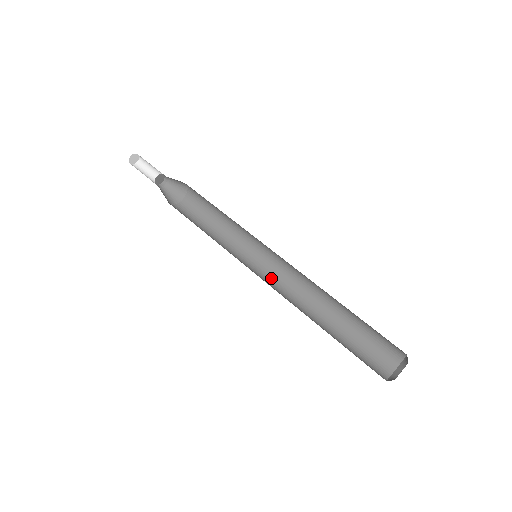
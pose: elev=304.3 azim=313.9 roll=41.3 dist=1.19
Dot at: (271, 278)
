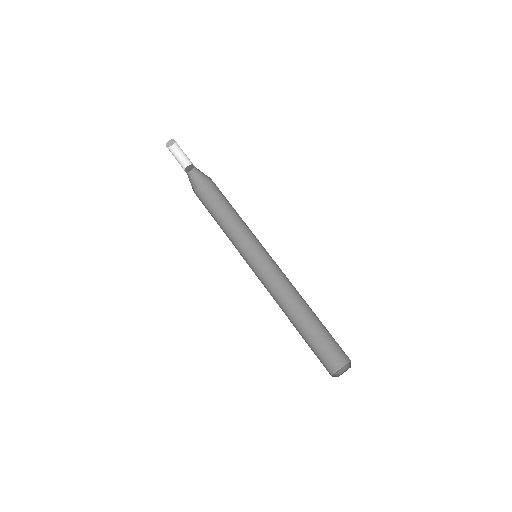
Dot at: (258, 278)
